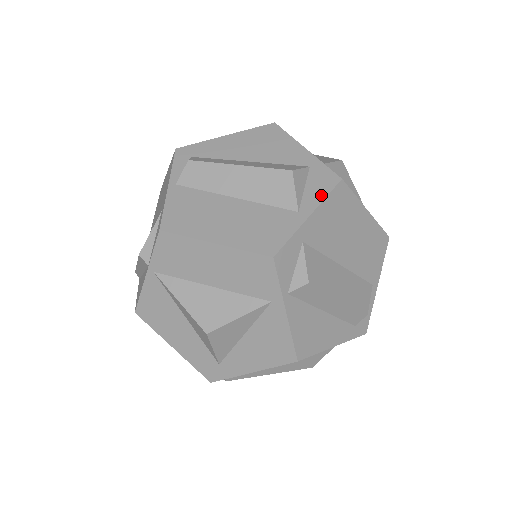
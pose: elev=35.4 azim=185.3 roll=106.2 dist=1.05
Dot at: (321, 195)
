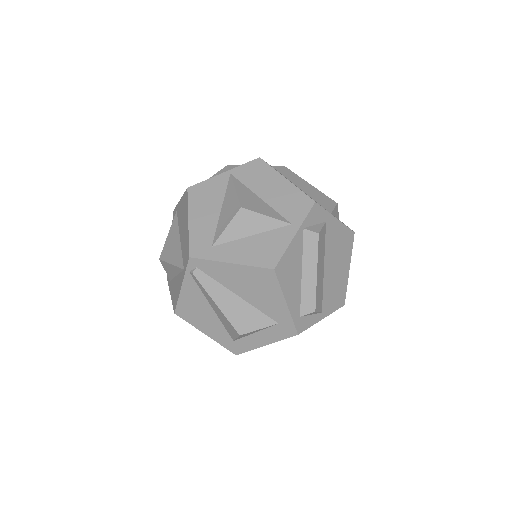
Dot at: (343, 223)
